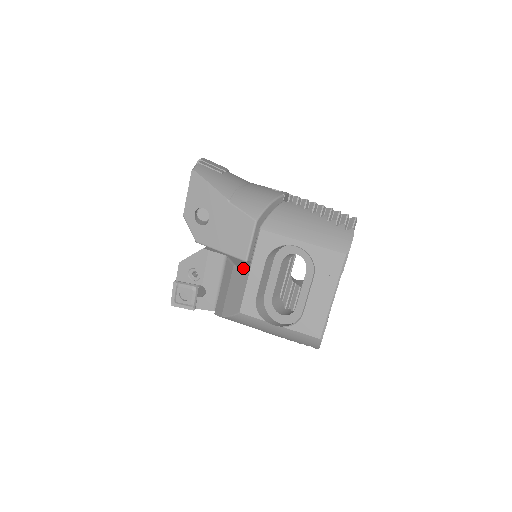
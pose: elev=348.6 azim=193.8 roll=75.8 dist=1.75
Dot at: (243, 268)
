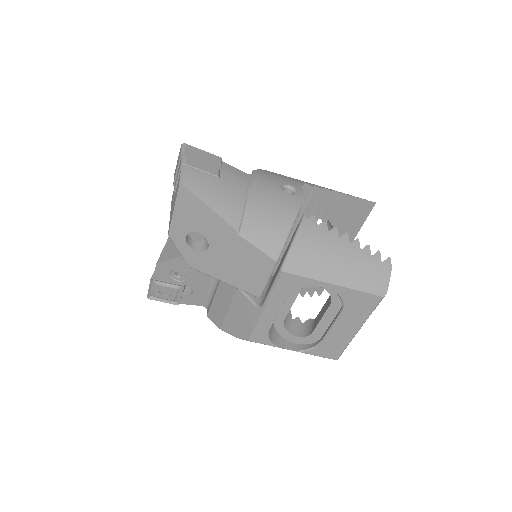
Dot at: occluded
